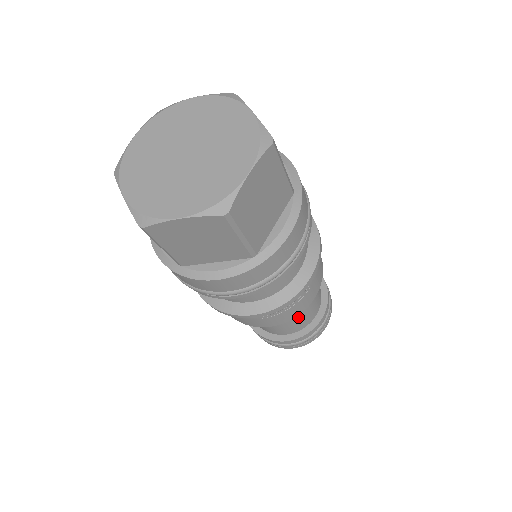
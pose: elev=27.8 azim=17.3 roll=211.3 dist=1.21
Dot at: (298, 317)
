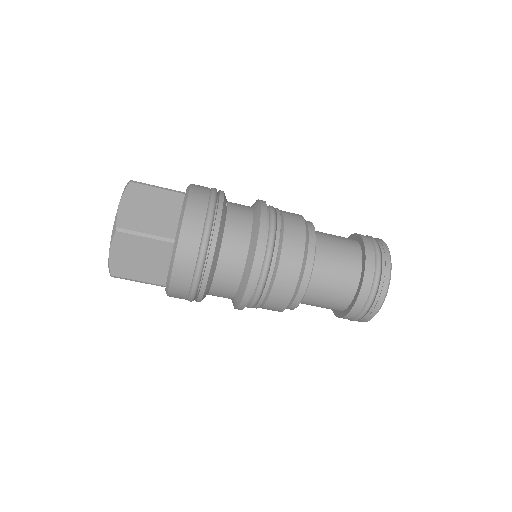
Dot at: (318, 303)
